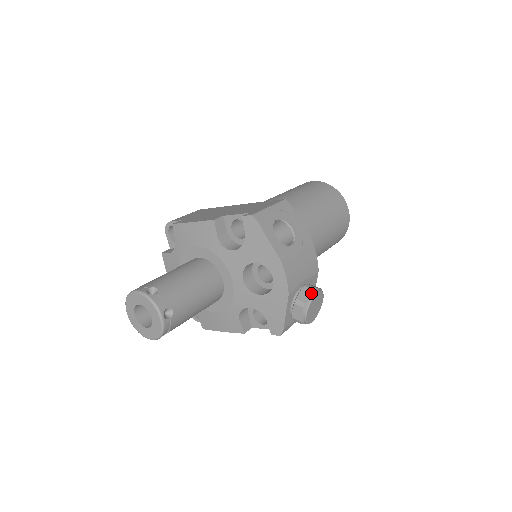
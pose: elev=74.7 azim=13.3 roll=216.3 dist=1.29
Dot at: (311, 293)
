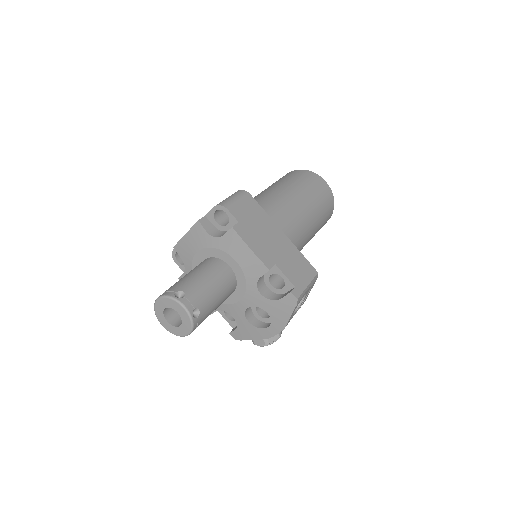
Dot at: (277, 338)
